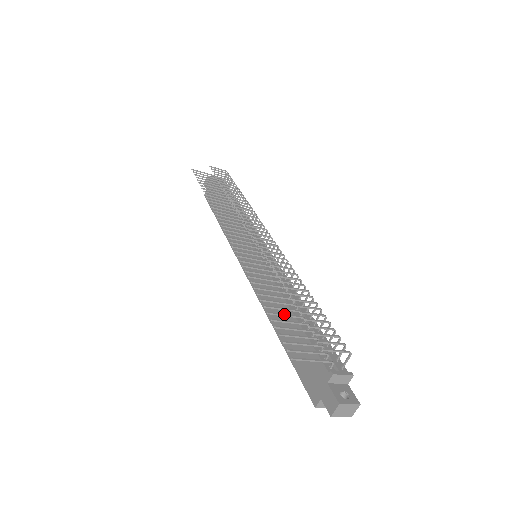
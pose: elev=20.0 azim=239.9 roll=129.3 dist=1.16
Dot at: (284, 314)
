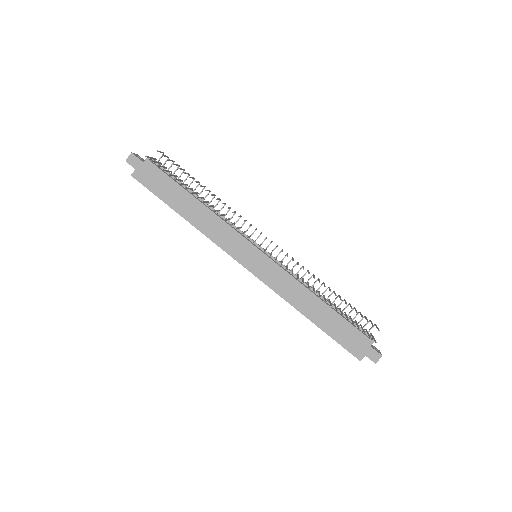
Dot at: occluded
